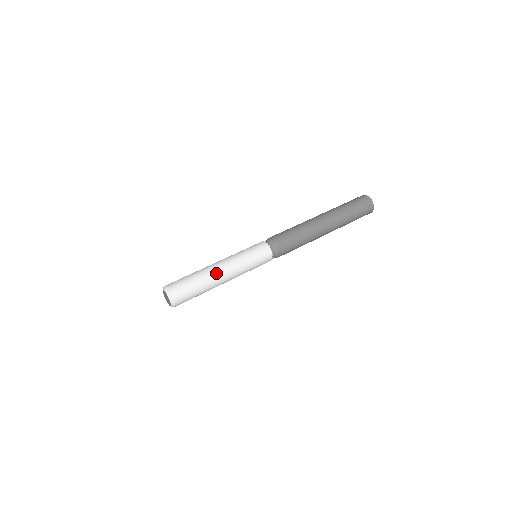
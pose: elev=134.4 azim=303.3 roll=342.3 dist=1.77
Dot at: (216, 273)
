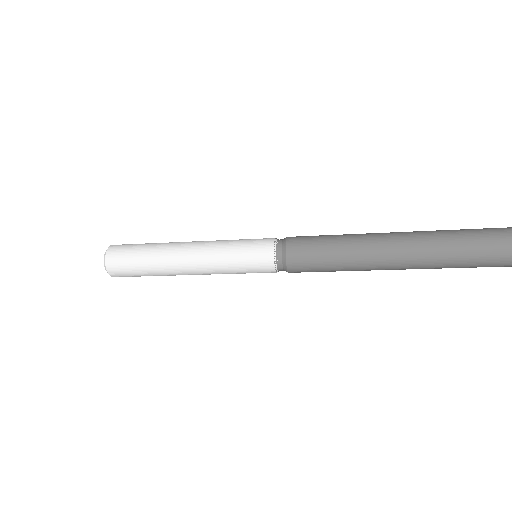
Dot at: (177, 246)
